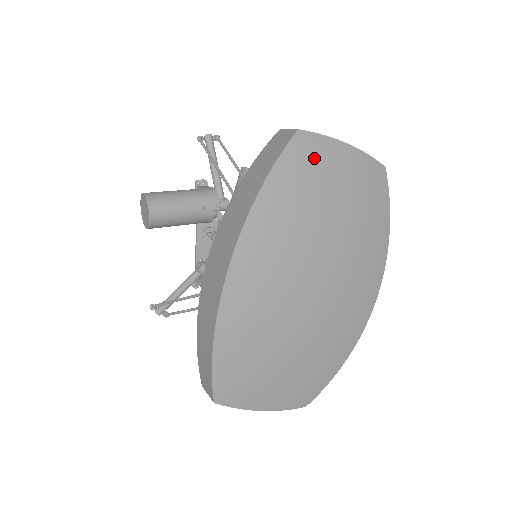
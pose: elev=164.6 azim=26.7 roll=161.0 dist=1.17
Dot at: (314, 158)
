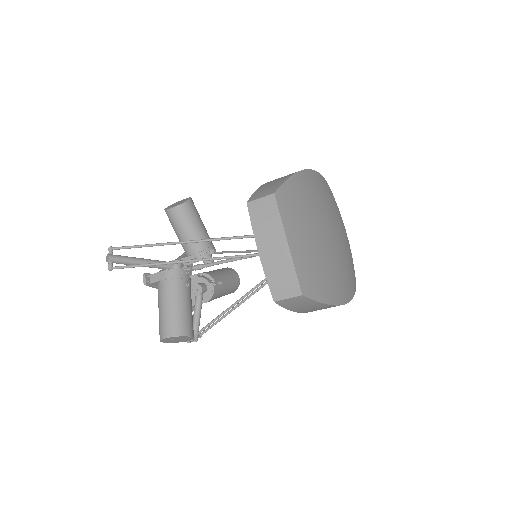
Dot at: occluded
